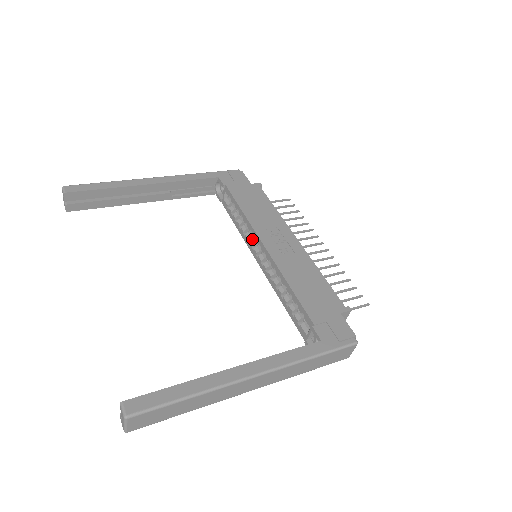
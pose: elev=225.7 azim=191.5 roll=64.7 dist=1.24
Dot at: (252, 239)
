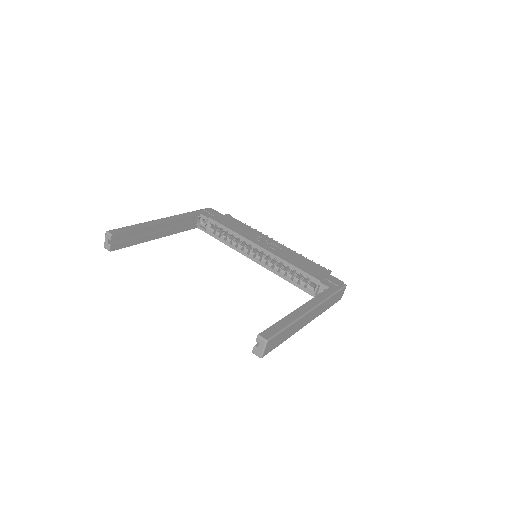
Dot at: (245, 248)
